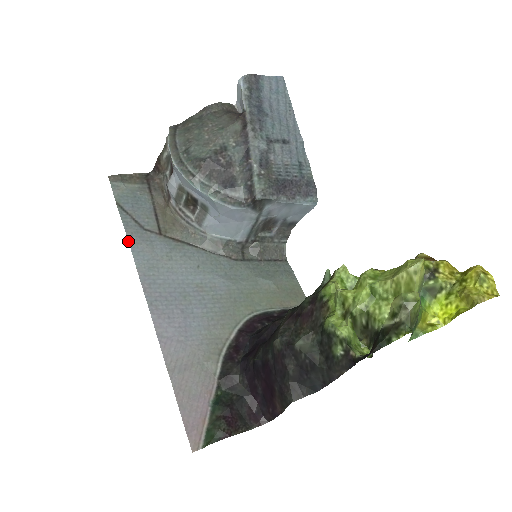
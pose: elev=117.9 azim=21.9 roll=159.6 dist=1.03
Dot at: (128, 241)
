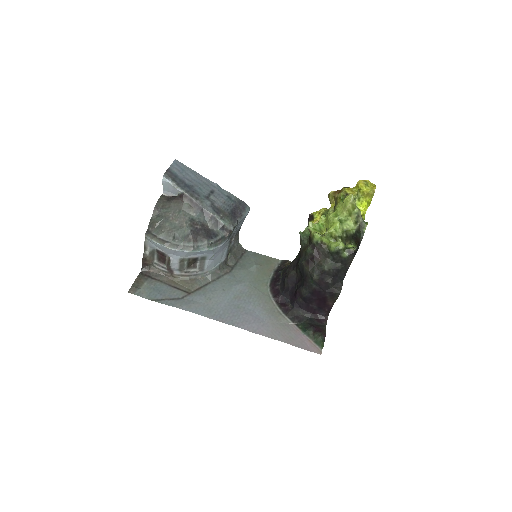
Dot at: (185, 310)
